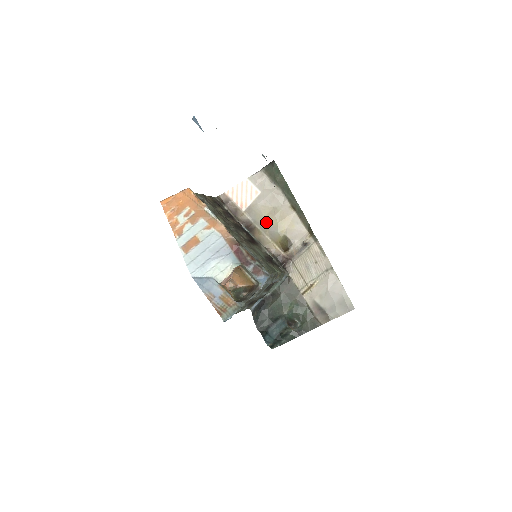
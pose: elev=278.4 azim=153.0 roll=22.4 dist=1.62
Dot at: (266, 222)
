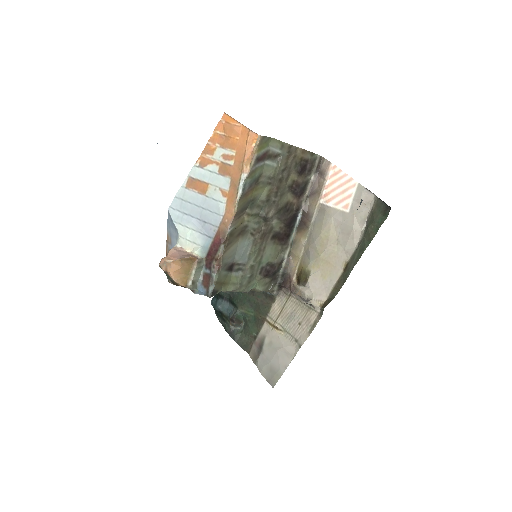
Dot at: (316, 240)
